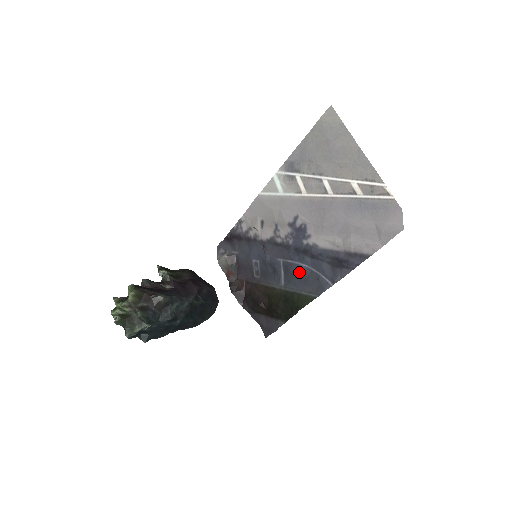
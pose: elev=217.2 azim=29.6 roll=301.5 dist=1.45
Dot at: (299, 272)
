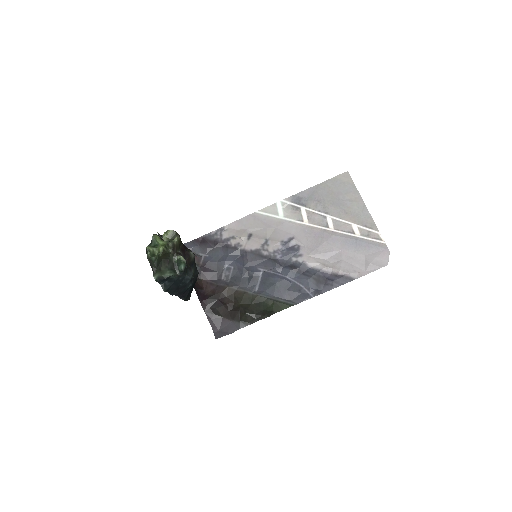
Dot at: (281, 282)
